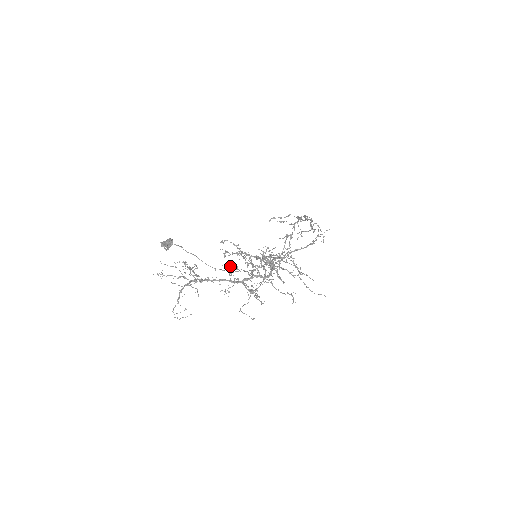
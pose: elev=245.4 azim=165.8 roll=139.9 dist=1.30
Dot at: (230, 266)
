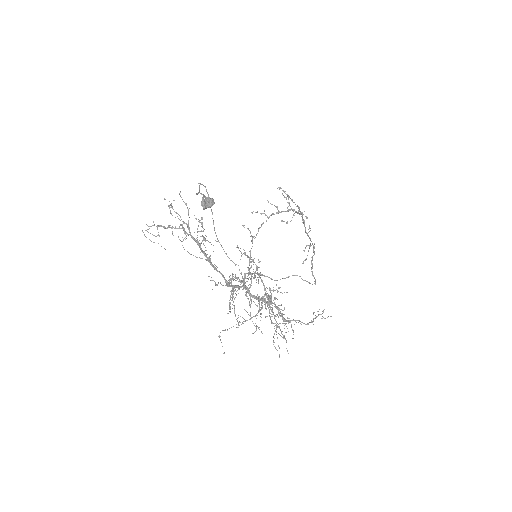
Dot at: (241, 283)
